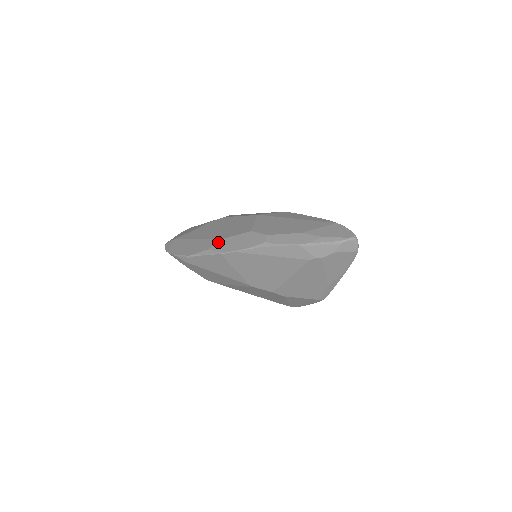
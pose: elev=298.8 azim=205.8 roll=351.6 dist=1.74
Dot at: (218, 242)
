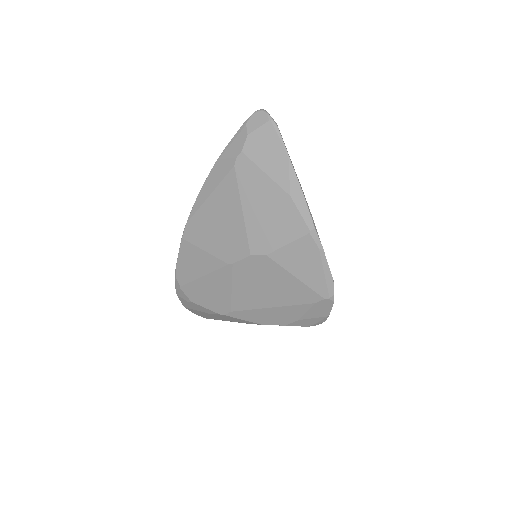
Dot at: occluded
